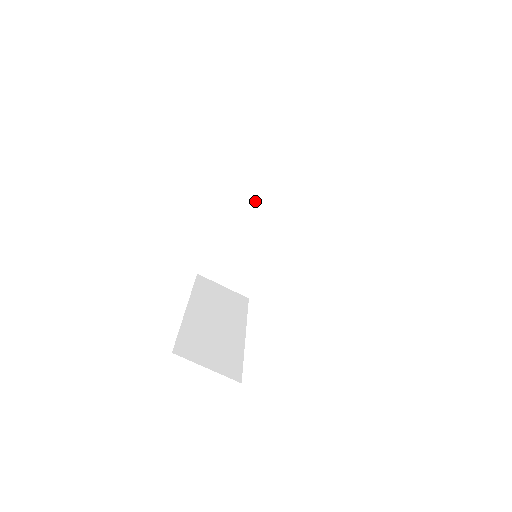
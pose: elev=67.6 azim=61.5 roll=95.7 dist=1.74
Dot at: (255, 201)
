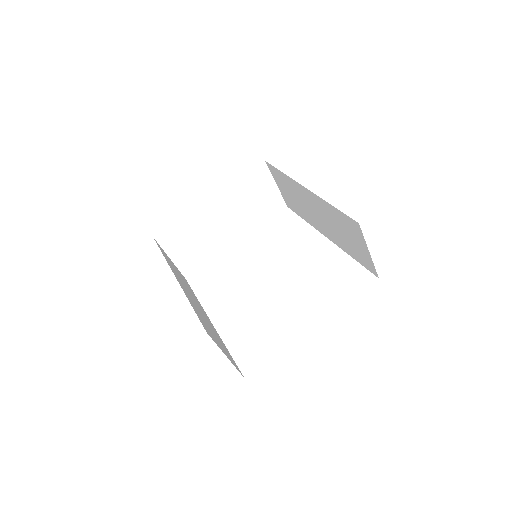
Dot at: (324, 210)
